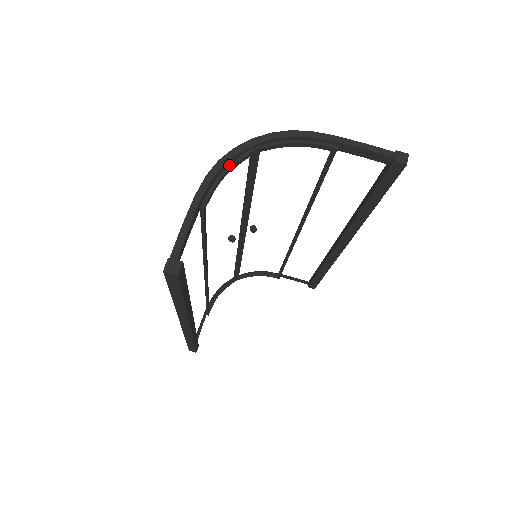
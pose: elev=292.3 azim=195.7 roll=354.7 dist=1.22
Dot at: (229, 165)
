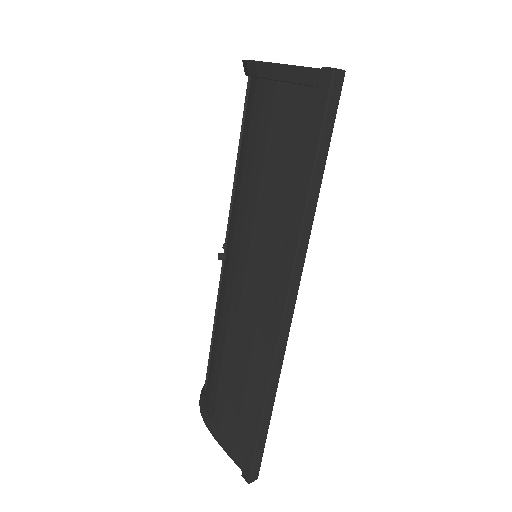
Dot at: occluded
